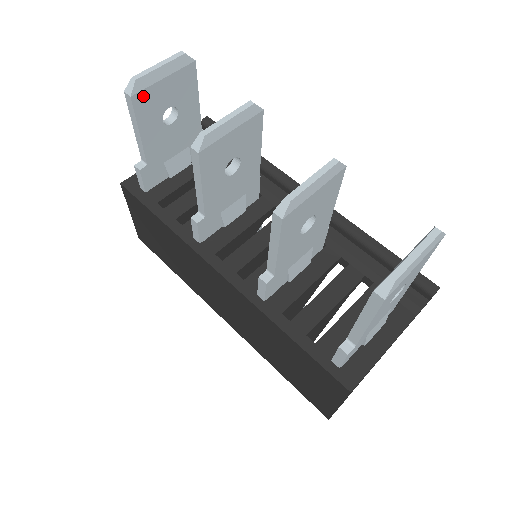
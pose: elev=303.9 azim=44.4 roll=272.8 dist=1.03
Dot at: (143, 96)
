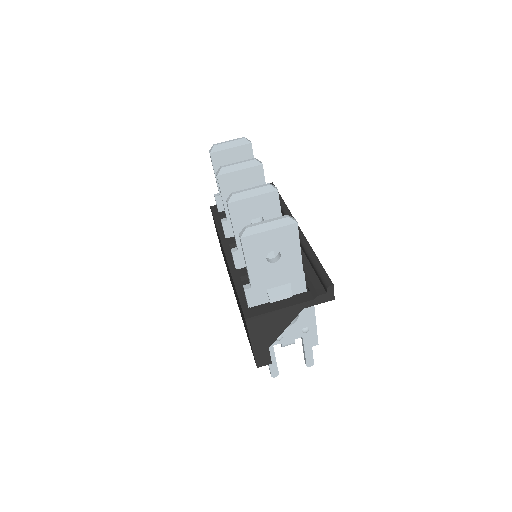
Dot at: (217, 155)
